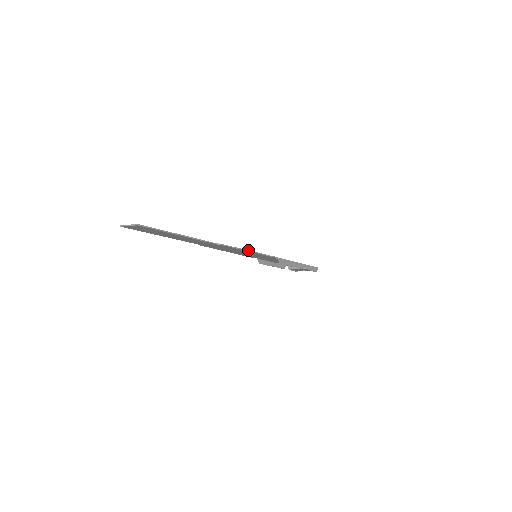
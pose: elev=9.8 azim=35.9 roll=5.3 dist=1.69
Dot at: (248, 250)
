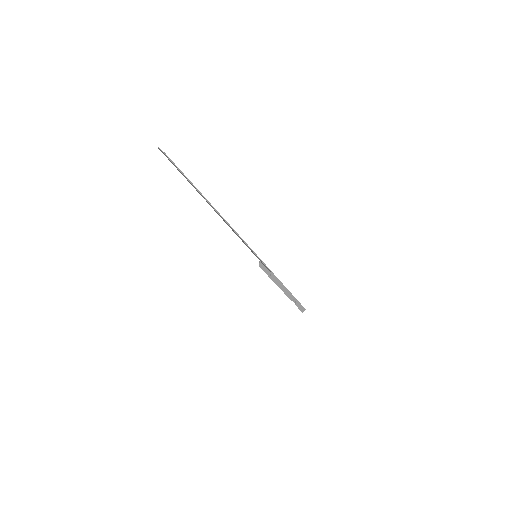
Dot at: (247, 244)
